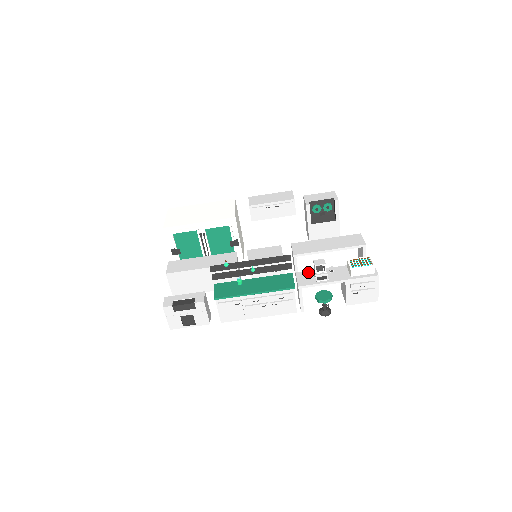
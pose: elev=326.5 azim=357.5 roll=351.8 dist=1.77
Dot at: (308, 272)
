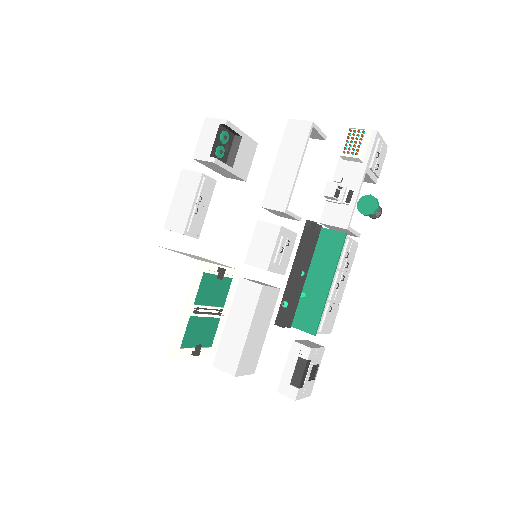
Dot at: (327, 208)
